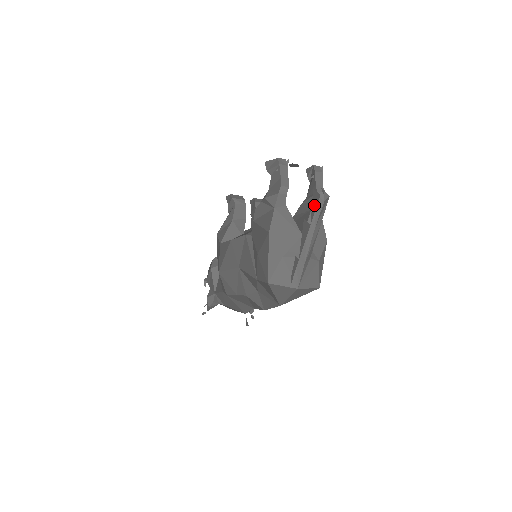
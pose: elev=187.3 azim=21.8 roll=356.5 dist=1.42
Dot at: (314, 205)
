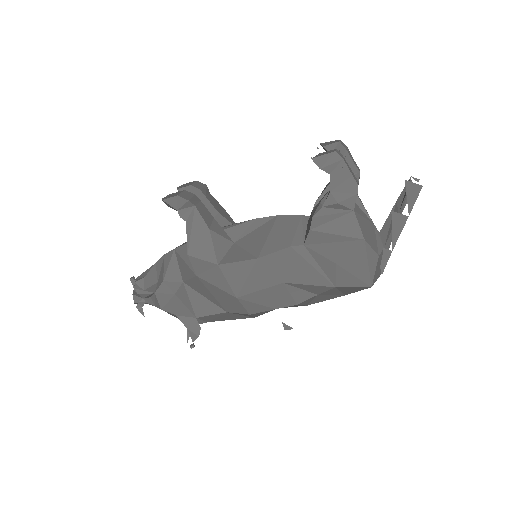
Dot at: (412, 197)
